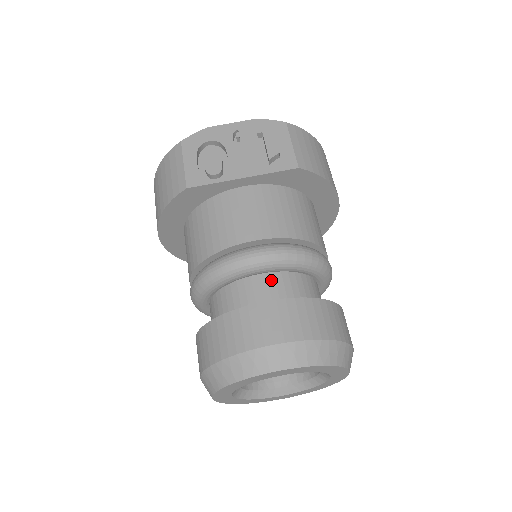
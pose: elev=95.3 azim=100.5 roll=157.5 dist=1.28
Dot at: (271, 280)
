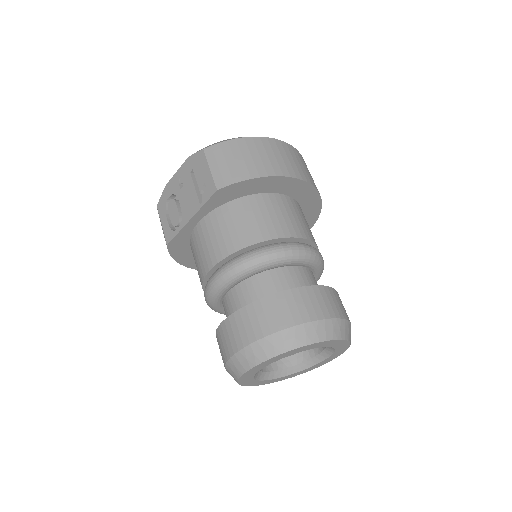
Dot at: (239, 291)
